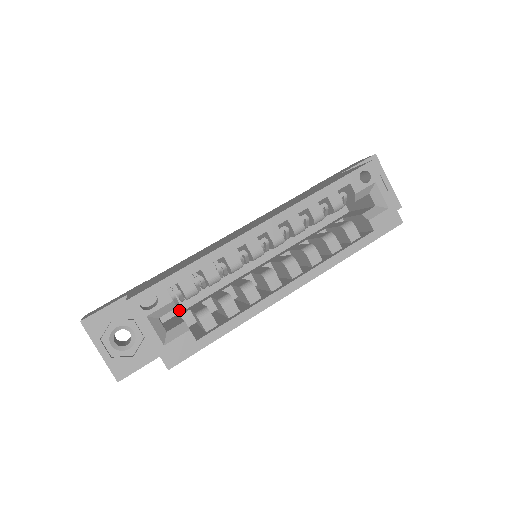
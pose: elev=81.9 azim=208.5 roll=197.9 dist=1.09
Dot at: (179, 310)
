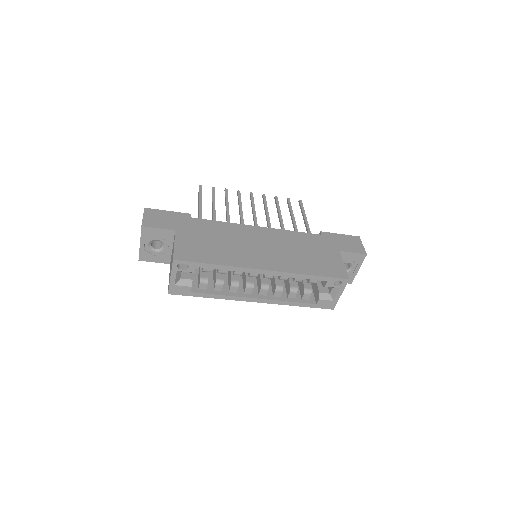
Dot at: occluded
